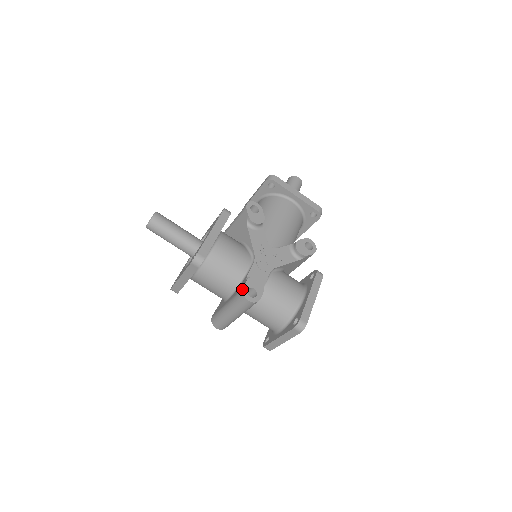
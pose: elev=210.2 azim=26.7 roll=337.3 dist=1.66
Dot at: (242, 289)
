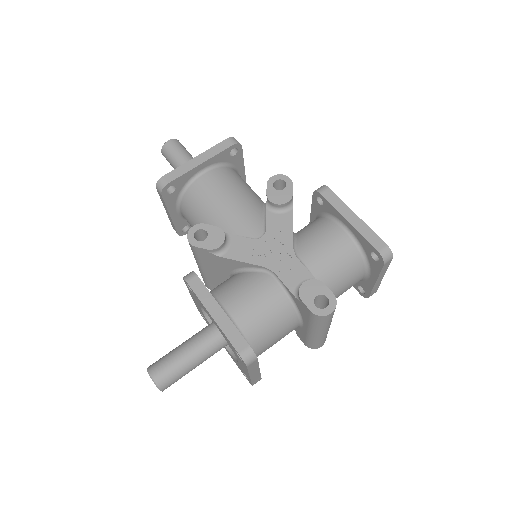
Dot at: (311, 314)
